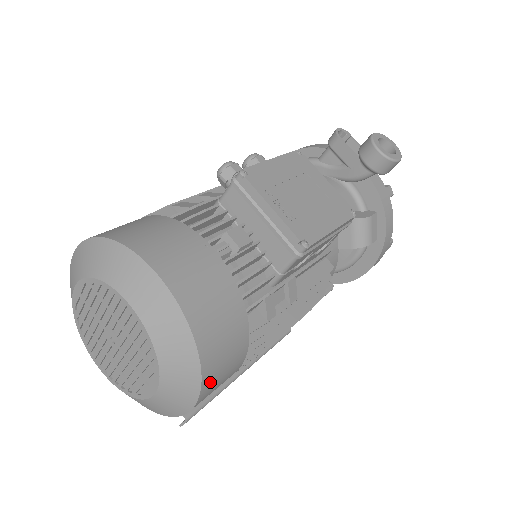
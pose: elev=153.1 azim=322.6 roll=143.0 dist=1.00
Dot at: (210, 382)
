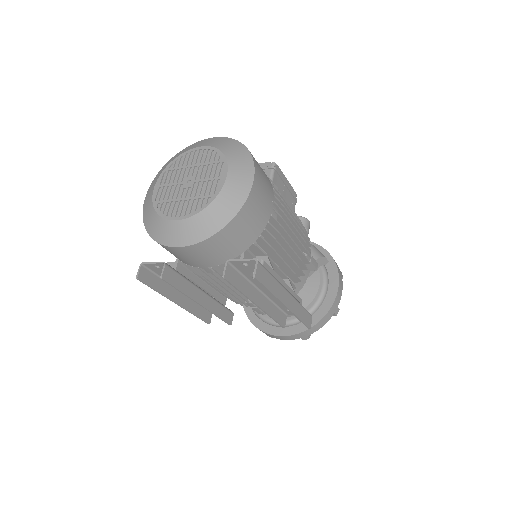
Dot at: (257, 166)
